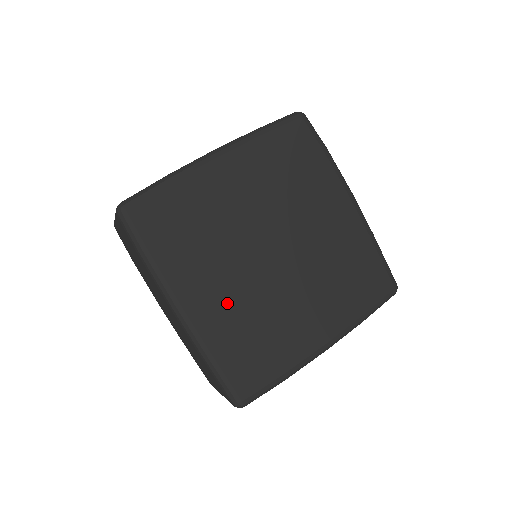
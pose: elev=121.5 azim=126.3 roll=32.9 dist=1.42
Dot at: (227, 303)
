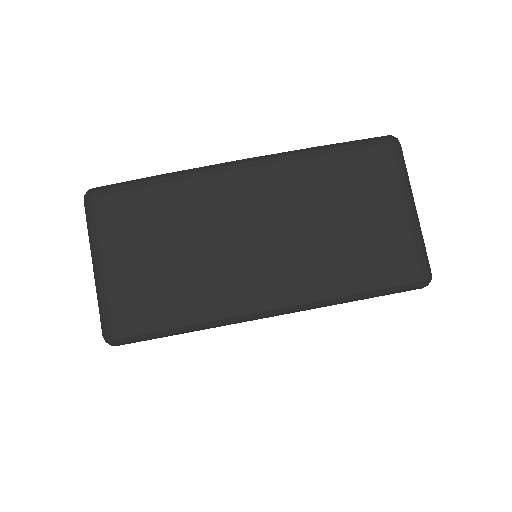
Dot at: occluded
